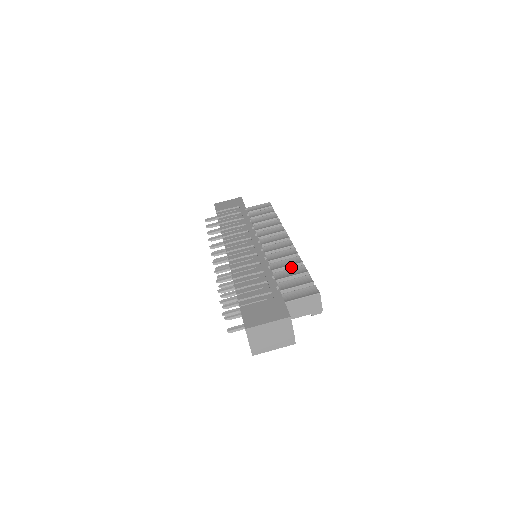
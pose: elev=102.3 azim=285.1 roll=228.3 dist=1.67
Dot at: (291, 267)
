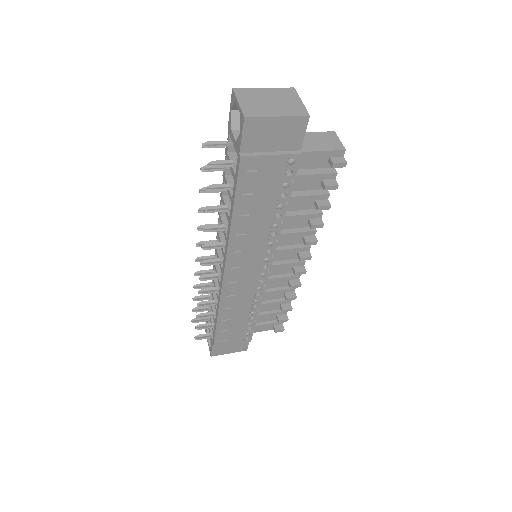
Dot at: occluded
